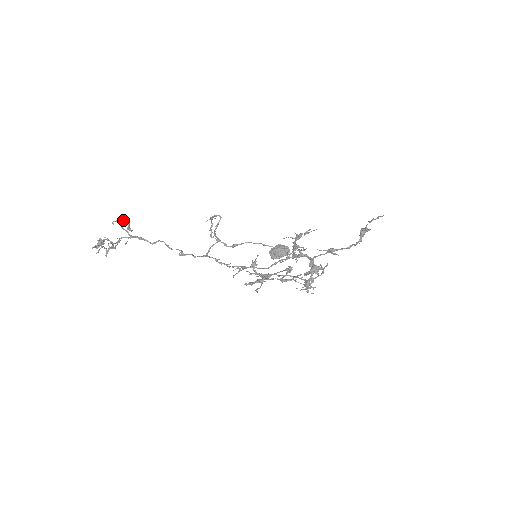
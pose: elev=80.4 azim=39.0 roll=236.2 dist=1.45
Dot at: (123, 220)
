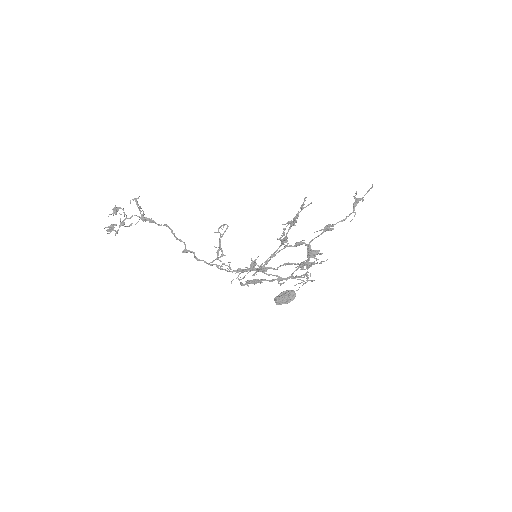
Dot at: (140, 206)
